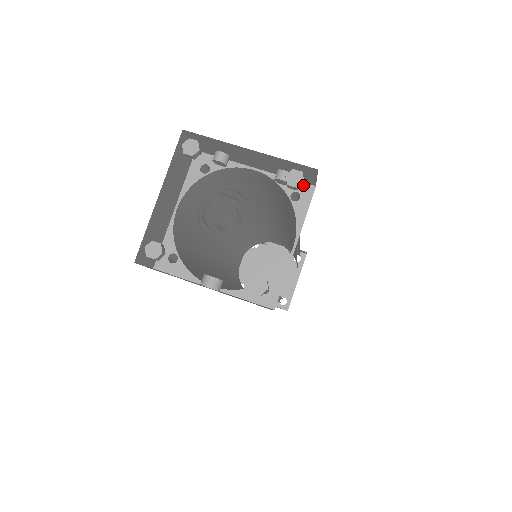
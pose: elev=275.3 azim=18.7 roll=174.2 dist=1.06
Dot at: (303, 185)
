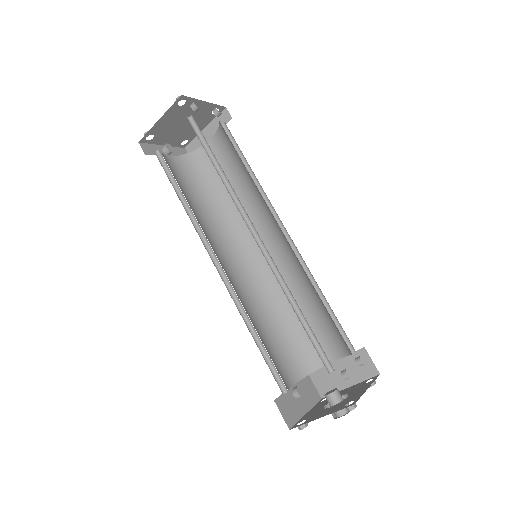
Dot at: occluded
